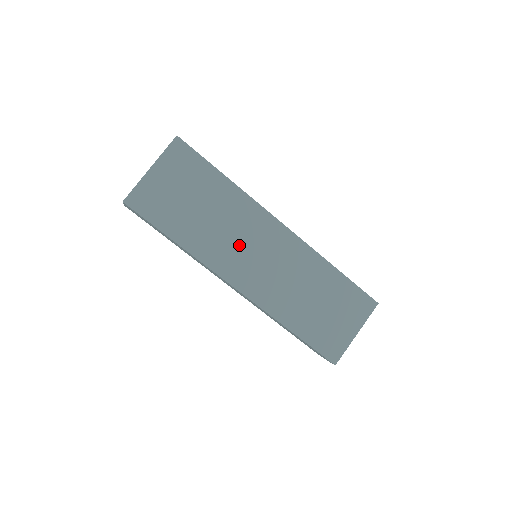
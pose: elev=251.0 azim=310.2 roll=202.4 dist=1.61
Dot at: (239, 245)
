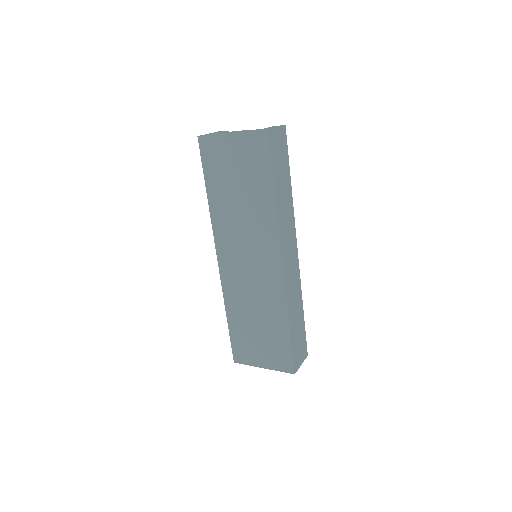
Dot at: (242, 240)
